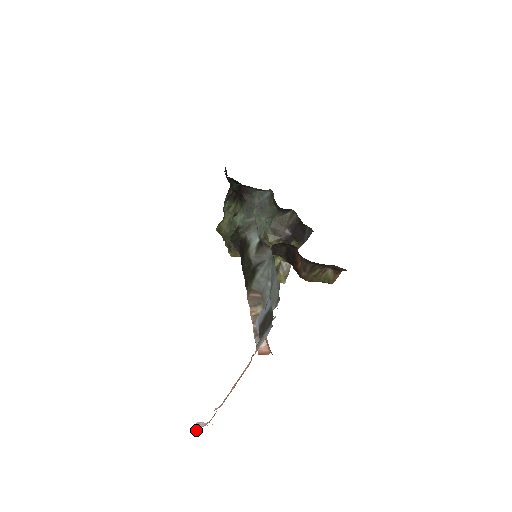
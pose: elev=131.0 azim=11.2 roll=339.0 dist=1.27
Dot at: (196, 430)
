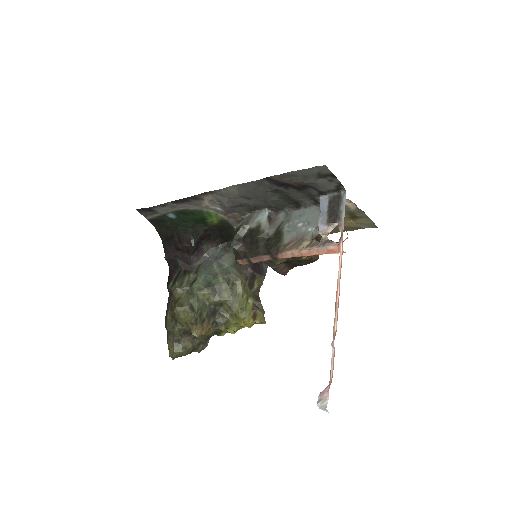
Dot at: (324, 404)
